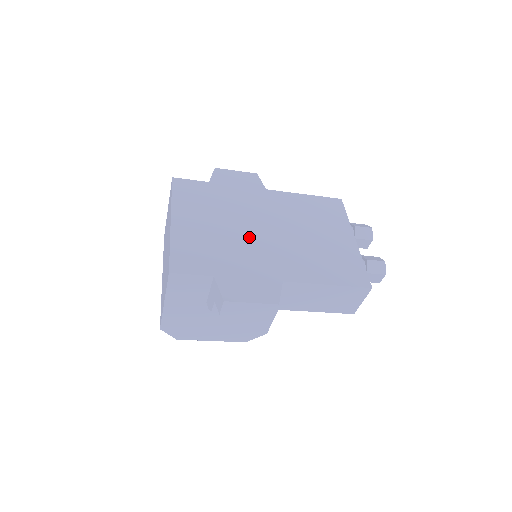
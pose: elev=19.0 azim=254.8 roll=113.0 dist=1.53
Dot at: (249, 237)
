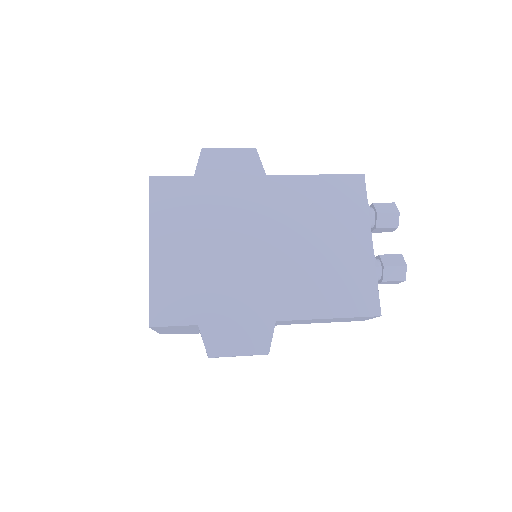
Dot at: (240, 260)
